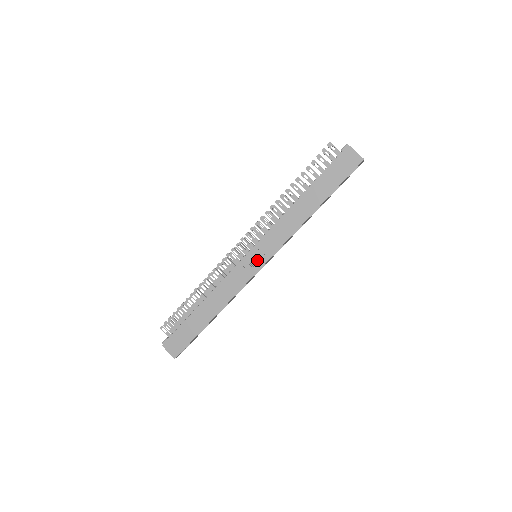
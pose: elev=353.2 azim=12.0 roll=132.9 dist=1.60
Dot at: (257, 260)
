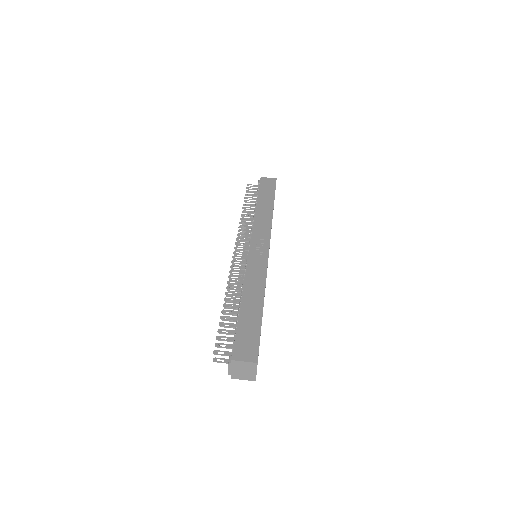
Dot at: (261, 247)
